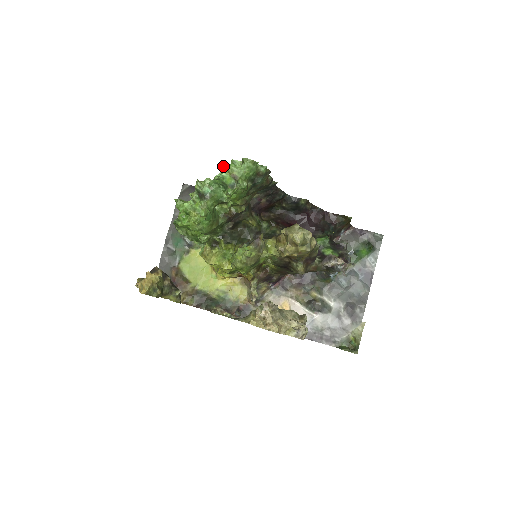
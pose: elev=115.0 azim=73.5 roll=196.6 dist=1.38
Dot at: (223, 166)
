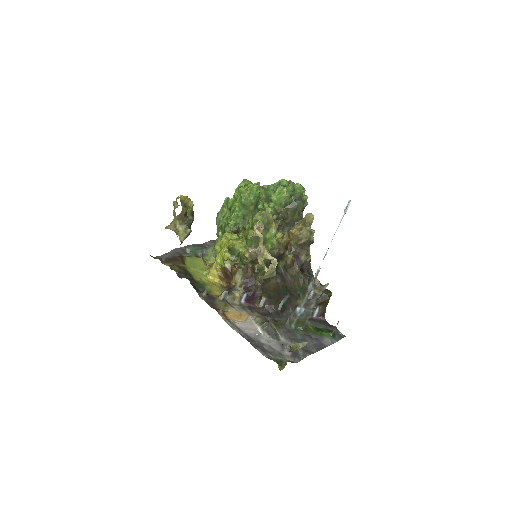
Dot at: occluded
